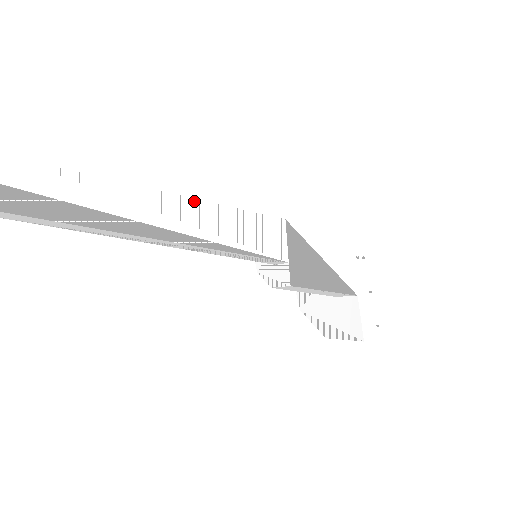
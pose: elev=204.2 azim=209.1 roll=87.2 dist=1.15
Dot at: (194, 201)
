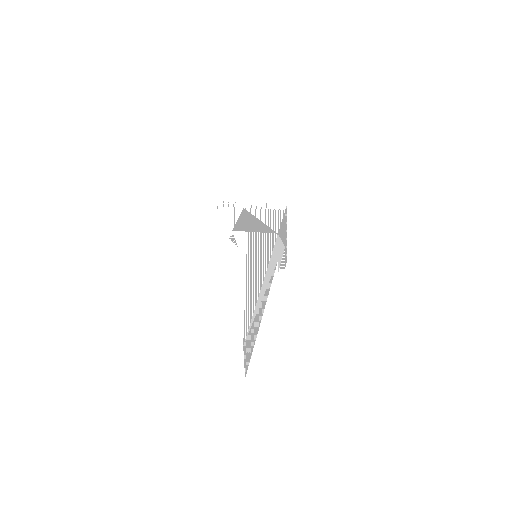
Dot at: (267, 270)
